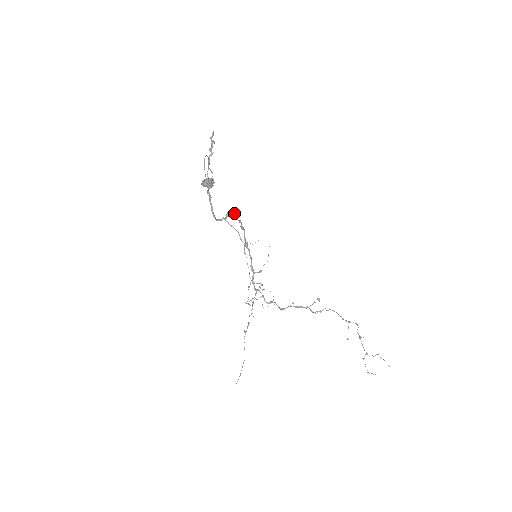
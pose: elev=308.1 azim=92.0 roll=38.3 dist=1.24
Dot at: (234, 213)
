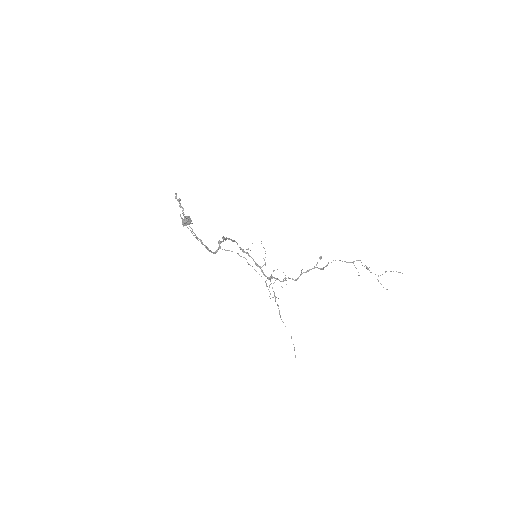
Dot at: (223, 238)
